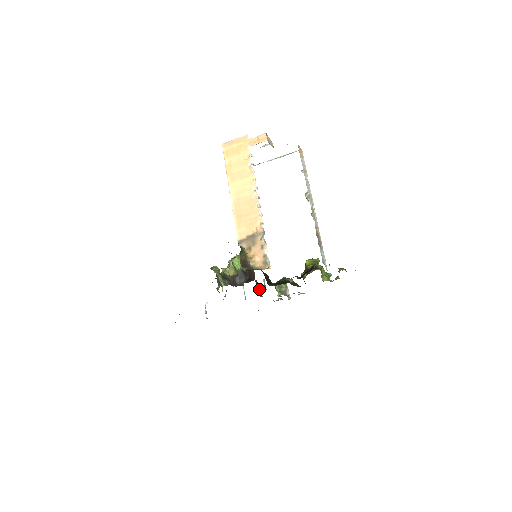
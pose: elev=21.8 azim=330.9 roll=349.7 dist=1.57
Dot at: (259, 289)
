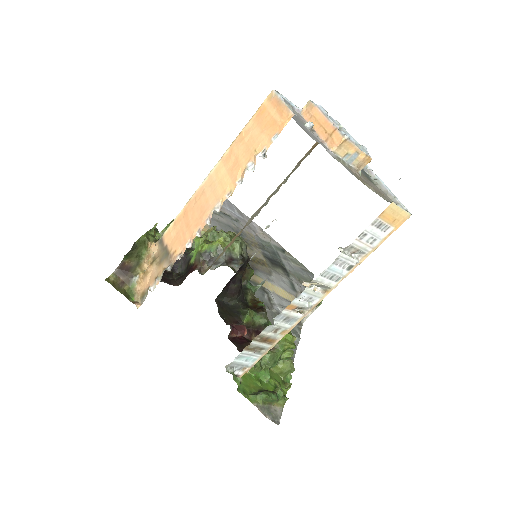
Dot at: occluded
